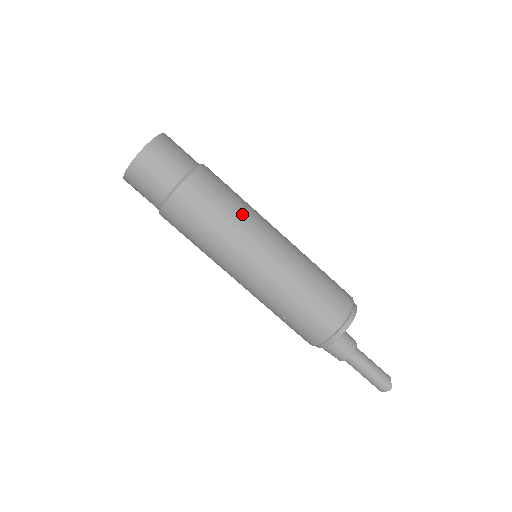
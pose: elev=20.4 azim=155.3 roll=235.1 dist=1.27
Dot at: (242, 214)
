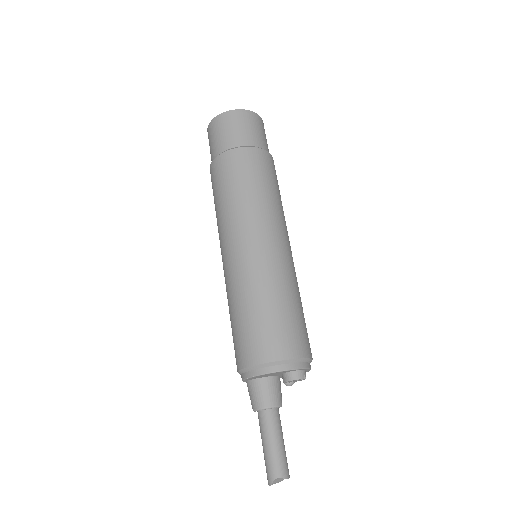
Dot at: (233, 207)
